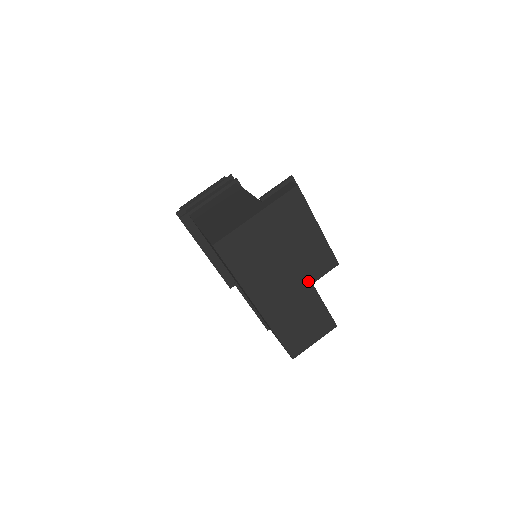
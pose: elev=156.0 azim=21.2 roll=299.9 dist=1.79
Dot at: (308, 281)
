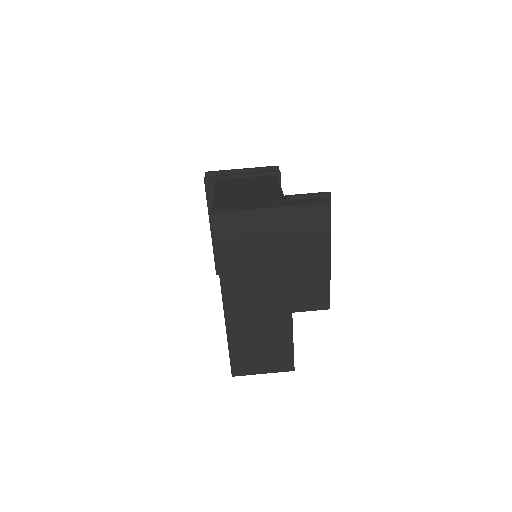
Dot at: (289, 307)
